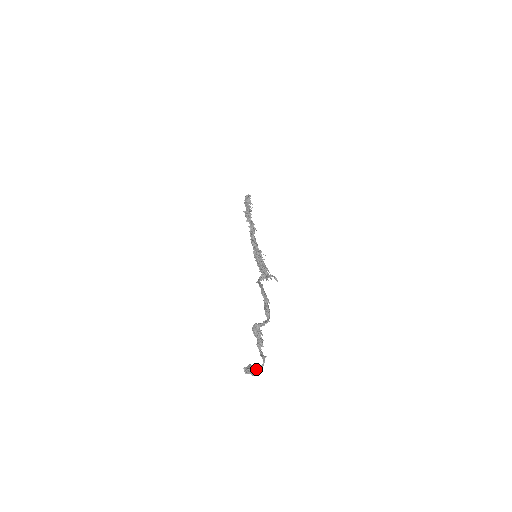
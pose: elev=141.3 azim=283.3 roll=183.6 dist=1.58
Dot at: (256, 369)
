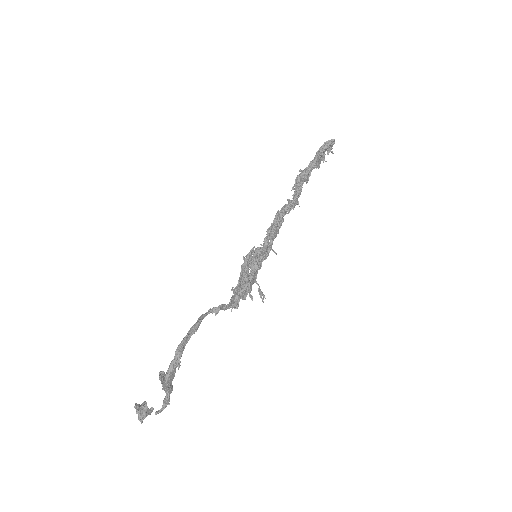
Dot at: (144, 416)
